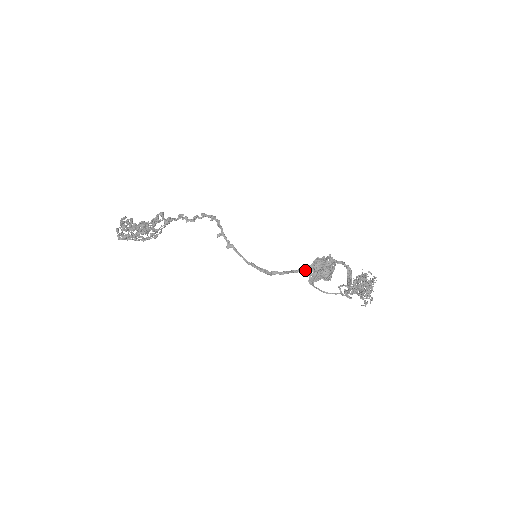
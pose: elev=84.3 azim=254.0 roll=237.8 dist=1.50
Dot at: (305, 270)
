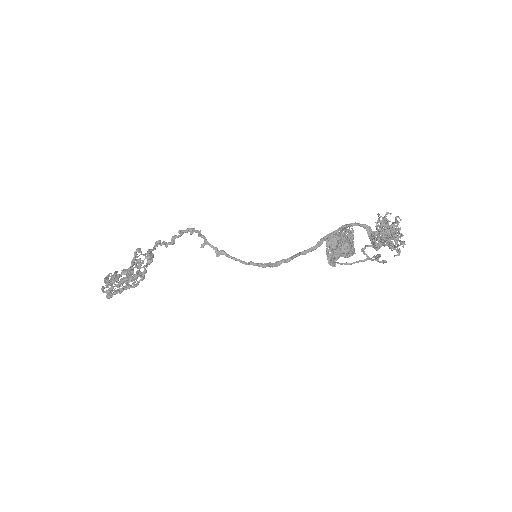
Dot at: (315, 248)
